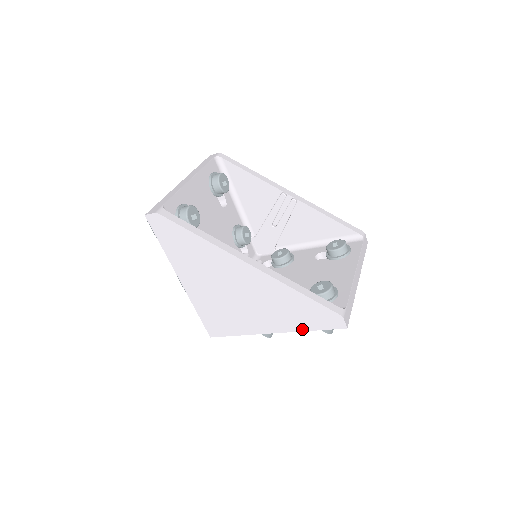
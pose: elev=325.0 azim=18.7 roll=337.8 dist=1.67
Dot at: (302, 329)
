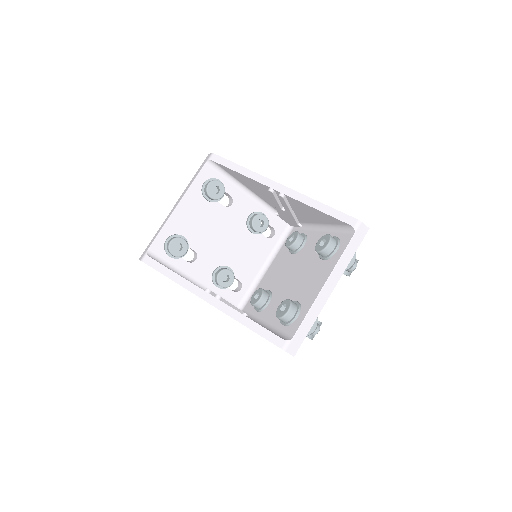
Dot at: occluded
